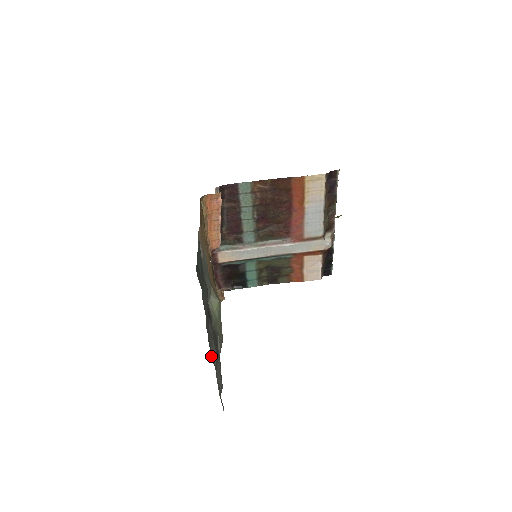
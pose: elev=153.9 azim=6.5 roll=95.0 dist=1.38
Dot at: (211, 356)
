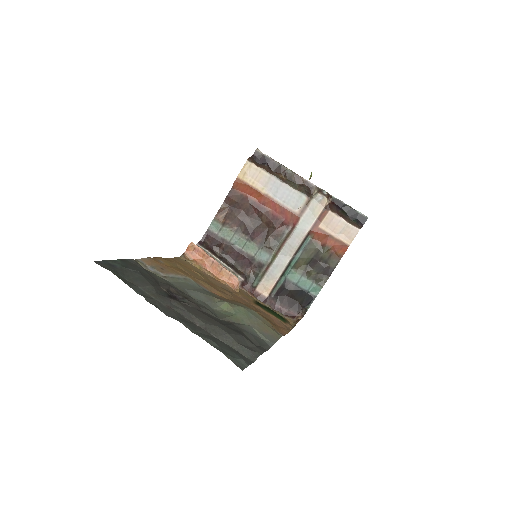
Dot at: (167, 315)
